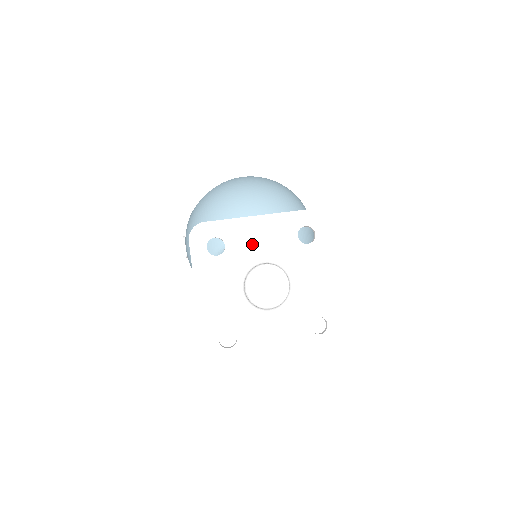
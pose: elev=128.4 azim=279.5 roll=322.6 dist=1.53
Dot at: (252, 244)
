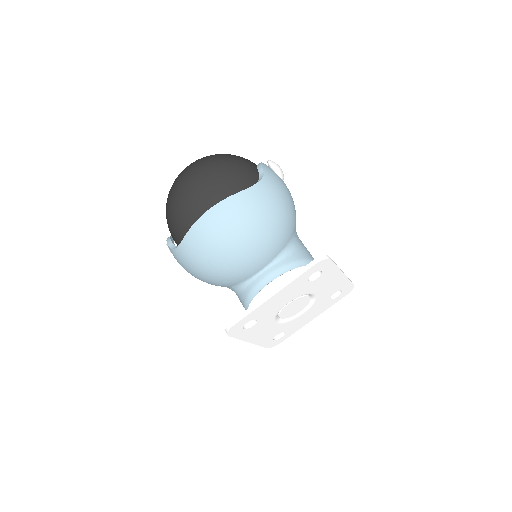
Dot at: (276, 306)
